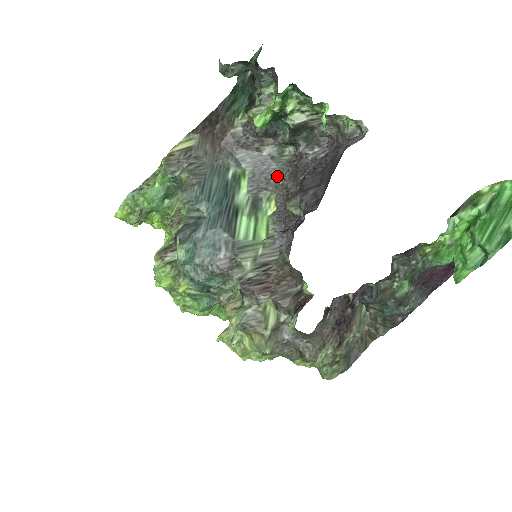
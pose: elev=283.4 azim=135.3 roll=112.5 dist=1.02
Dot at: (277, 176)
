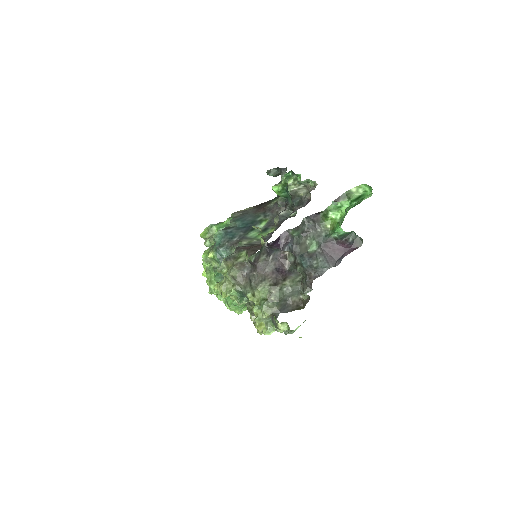
Dot at: (281, 222)
